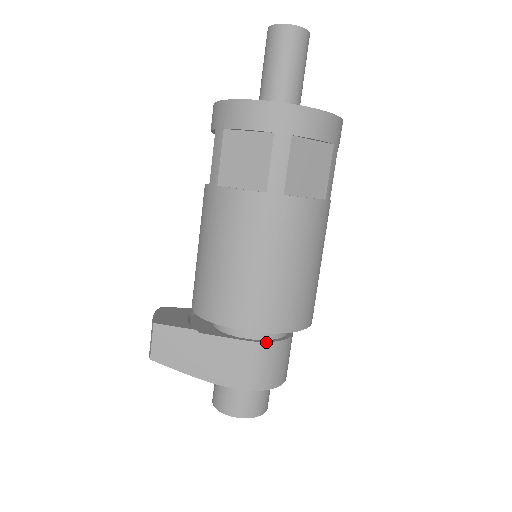
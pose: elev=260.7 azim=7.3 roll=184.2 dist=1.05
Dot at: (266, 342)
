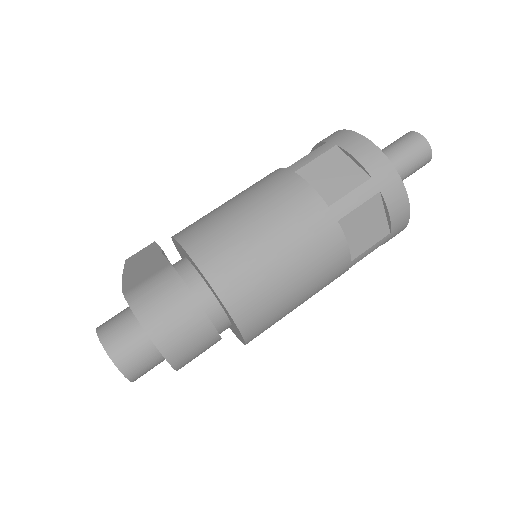
Dot at: (178, 274)
